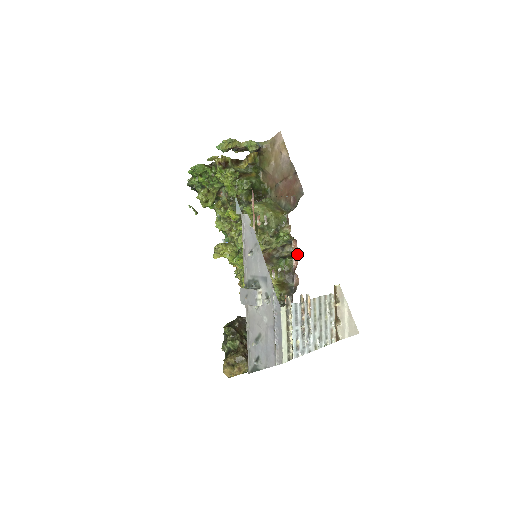
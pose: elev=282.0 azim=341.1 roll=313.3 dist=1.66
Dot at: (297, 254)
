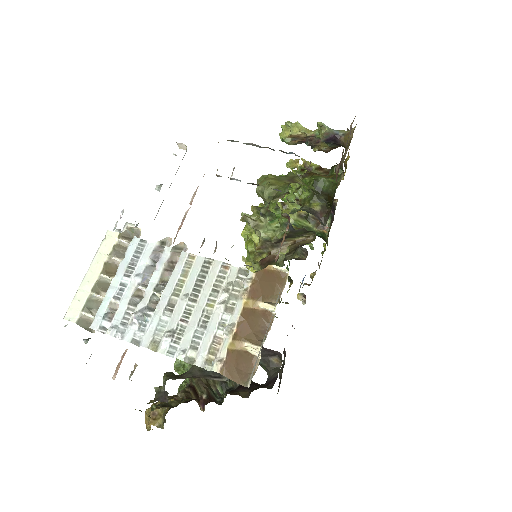
Dot at: (283, 239)
